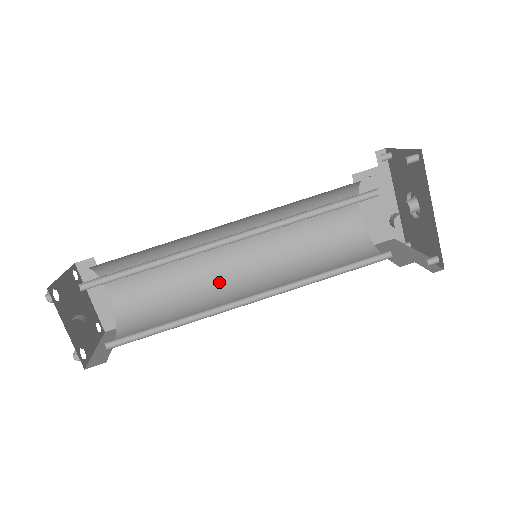
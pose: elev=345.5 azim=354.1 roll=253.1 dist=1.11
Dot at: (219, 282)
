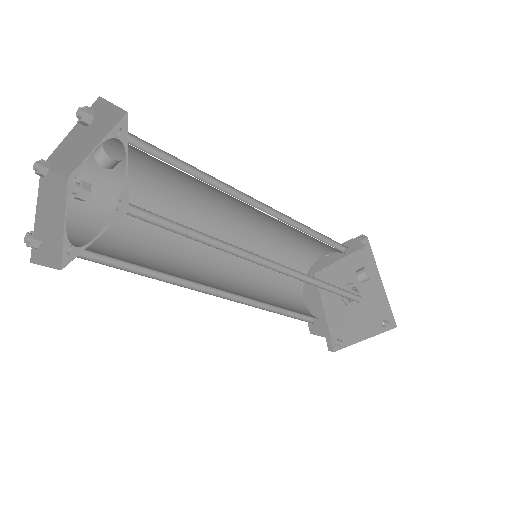
Dot at: (199, 281)
